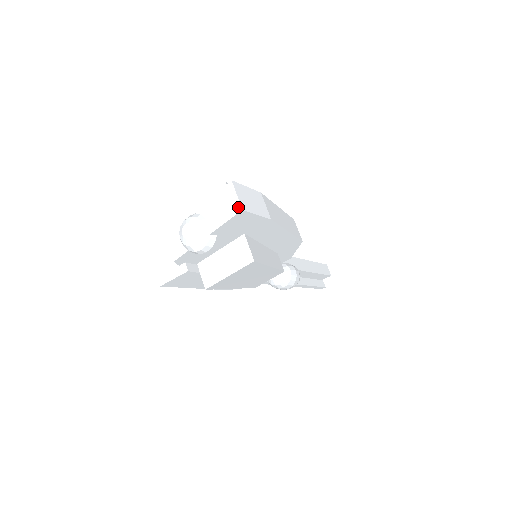
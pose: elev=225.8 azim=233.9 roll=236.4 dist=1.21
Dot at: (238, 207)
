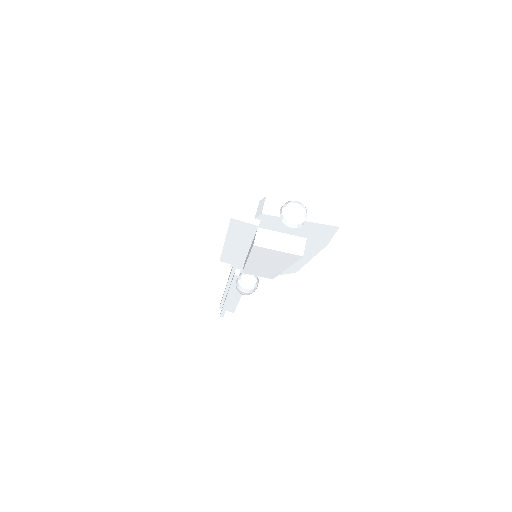
Dot at: (338, 223)
